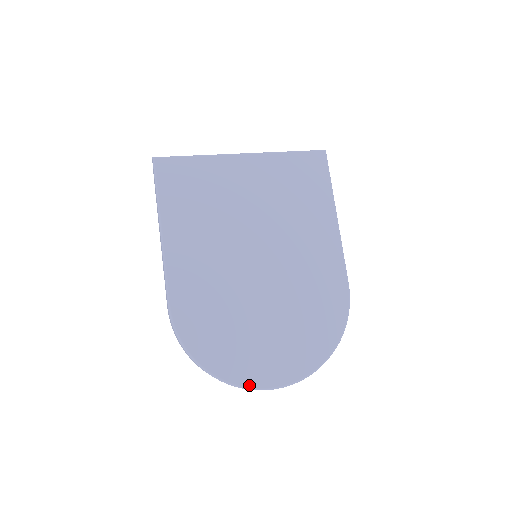
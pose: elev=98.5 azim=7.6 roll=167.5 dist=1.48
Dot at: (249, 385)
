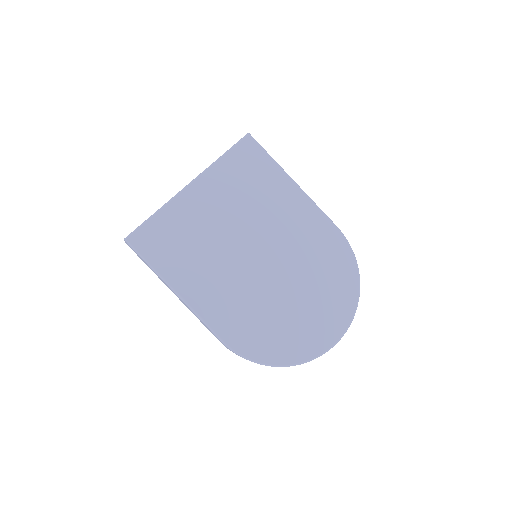
Dot at: (319, 353)
